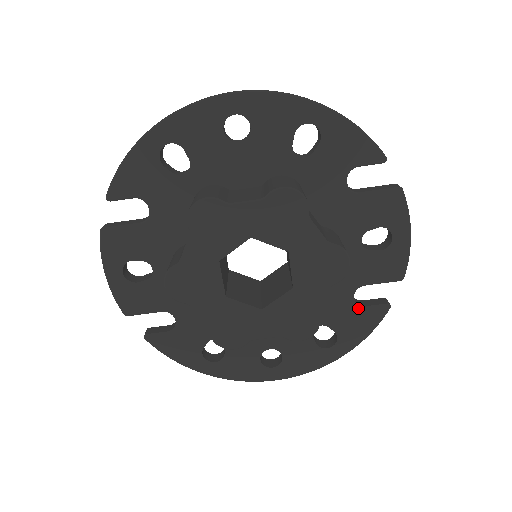
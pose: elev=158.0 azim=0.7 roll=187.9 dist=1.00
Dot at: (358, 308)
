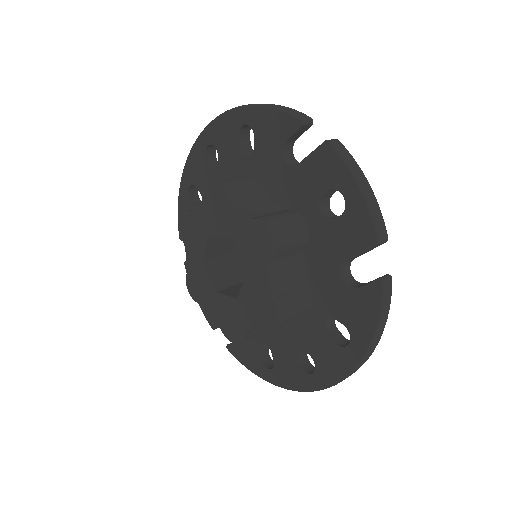
Dot at: (351, 291)
